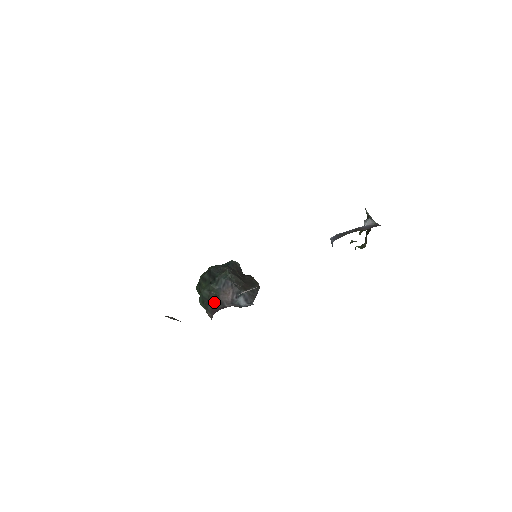
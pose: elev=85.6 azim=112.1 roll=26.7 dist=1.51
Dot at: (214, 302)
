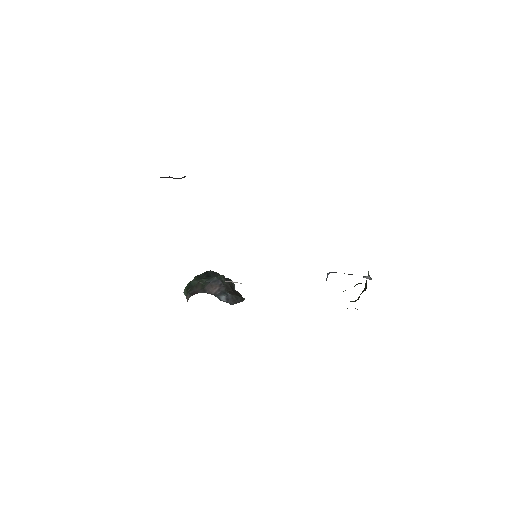
Dot at: (198, 289)
